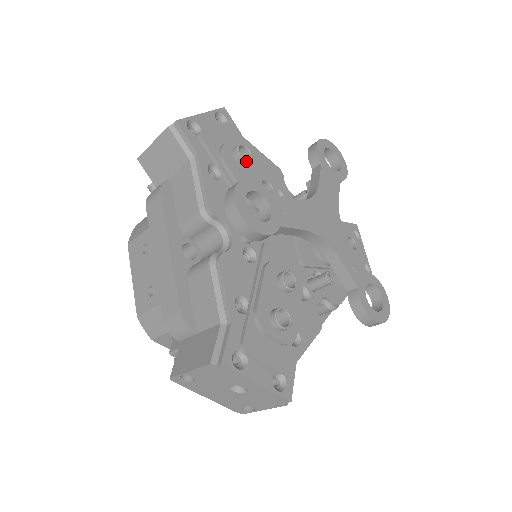
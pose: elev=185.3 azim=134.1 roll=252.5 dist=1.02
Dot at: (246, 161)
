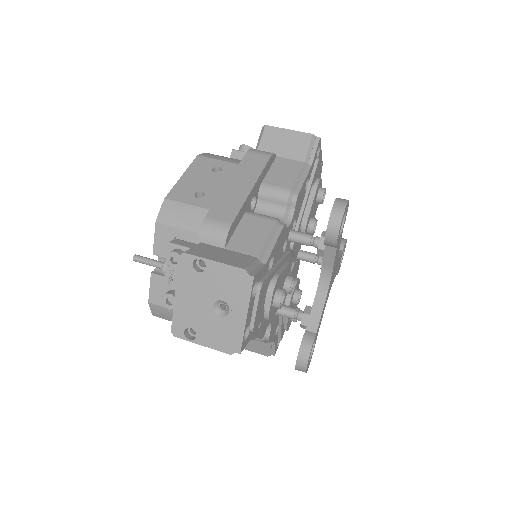
Dot at: (322, 201)
